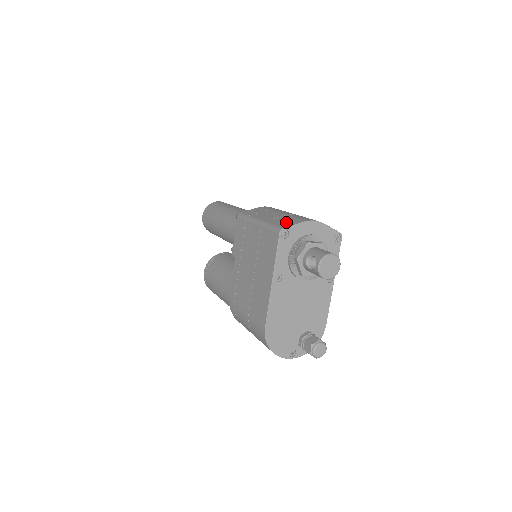
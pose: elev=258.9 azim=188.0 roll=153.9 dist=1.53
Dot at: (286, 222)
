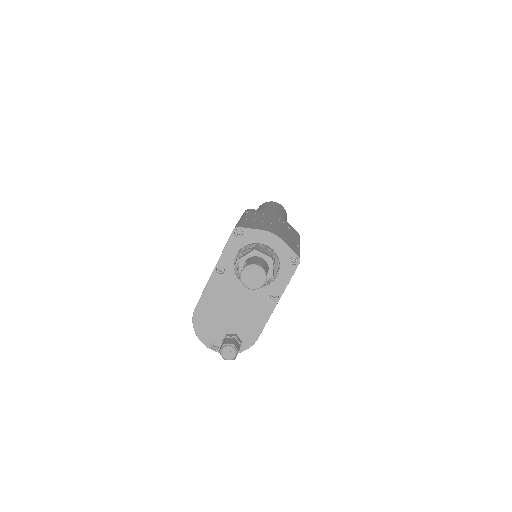
Dot at: (251, 225)
